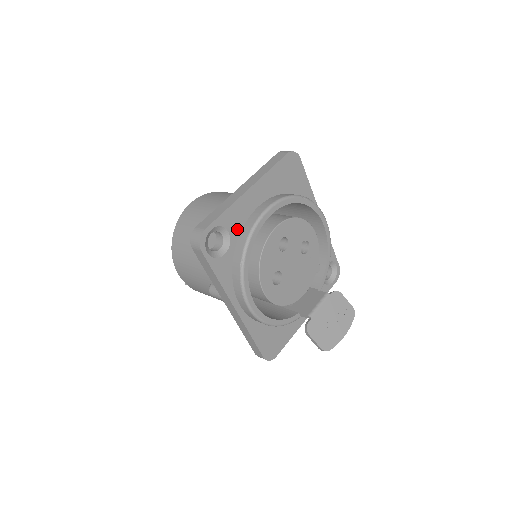
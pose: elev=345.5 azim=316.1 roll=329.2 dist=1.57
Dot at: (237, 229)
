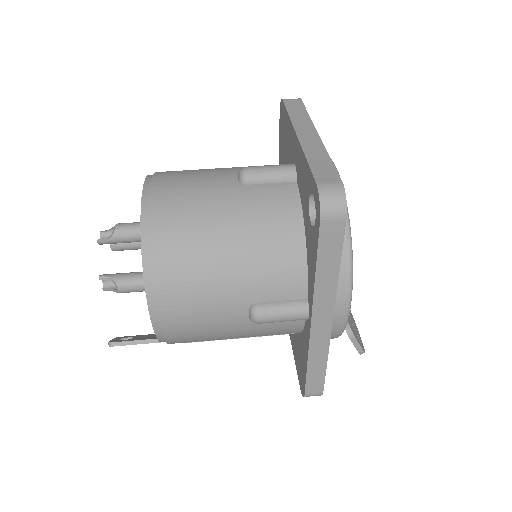
Dot at: occluded
